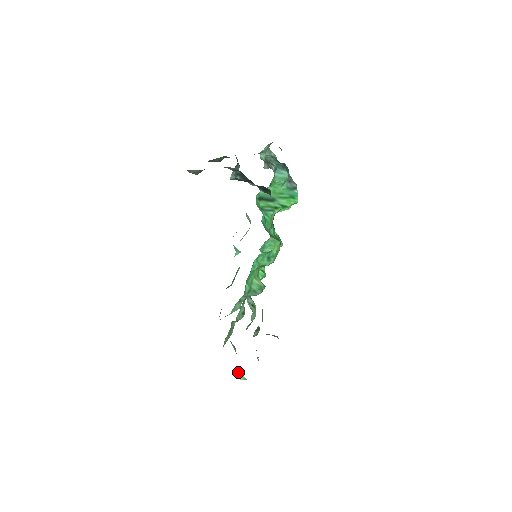
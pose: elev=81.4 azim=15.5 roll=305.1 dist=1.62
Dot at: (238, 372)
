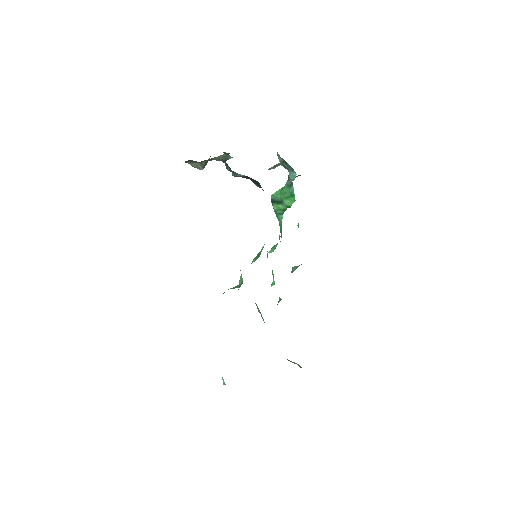
Dot at: occluded
